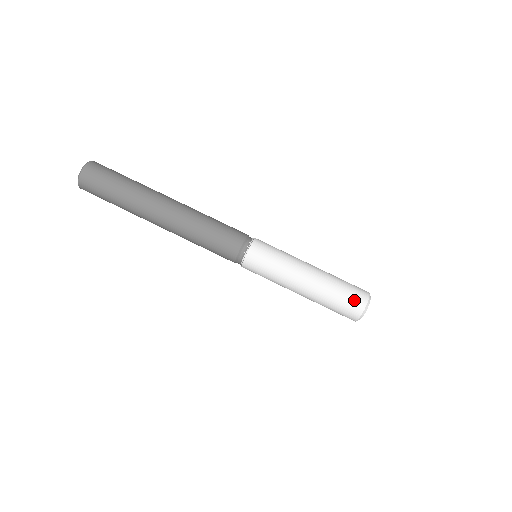
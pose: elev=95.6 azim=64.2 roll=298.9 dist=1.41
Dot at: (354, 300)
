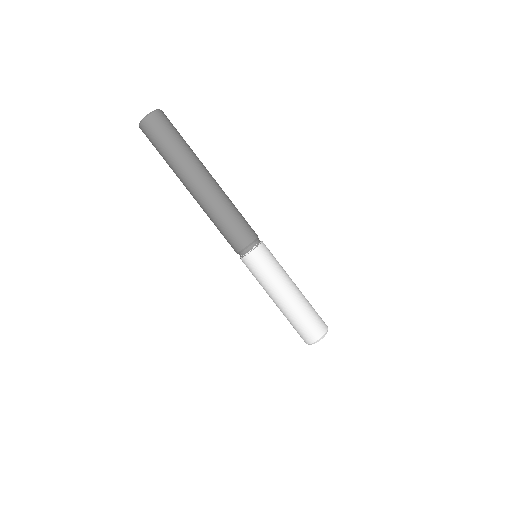
Dot at: (318, 325)
